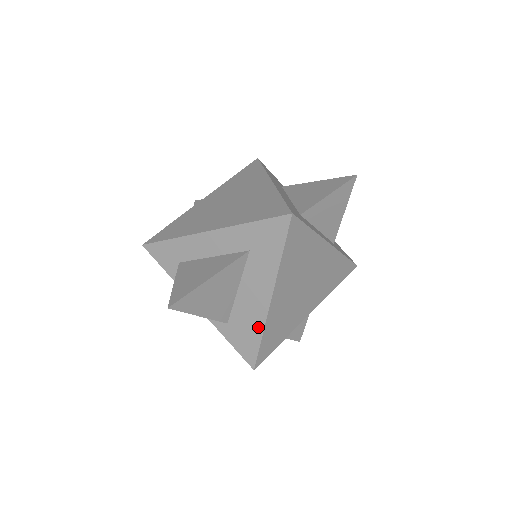
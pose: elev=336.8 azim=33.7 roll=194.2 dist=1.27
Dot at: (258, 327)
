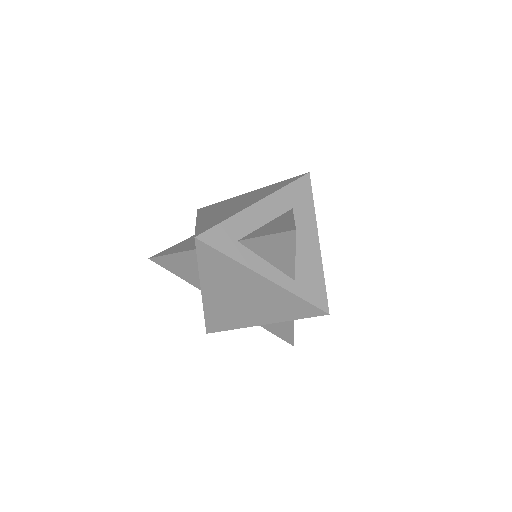
Dot at: occluded
